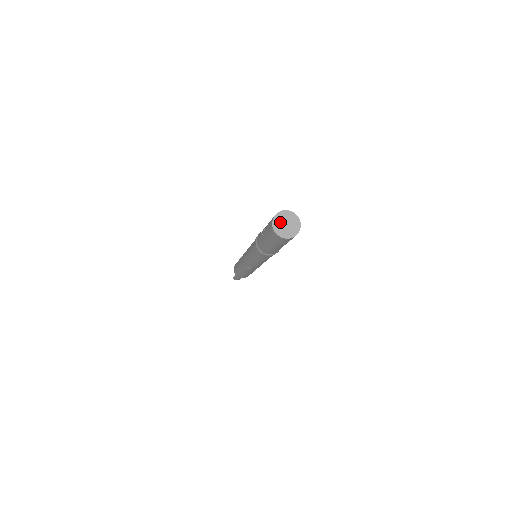
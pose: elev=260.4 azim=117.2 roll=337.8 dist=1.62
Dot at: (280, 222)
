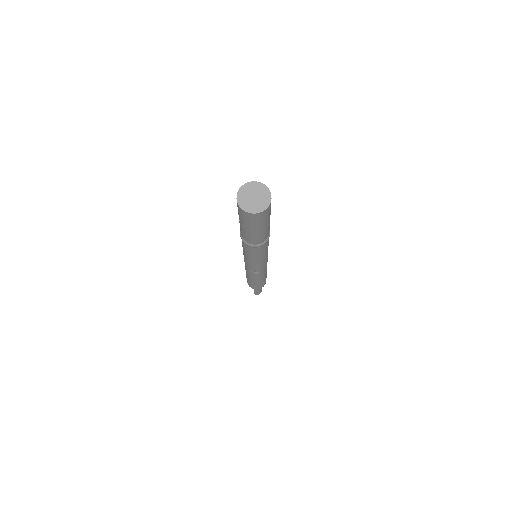
Dot at: (246, 199)
